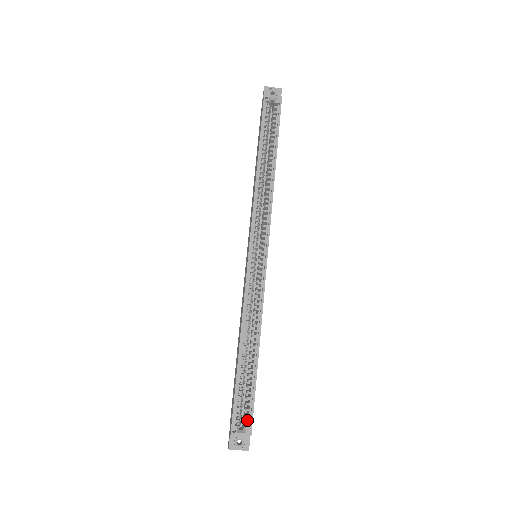
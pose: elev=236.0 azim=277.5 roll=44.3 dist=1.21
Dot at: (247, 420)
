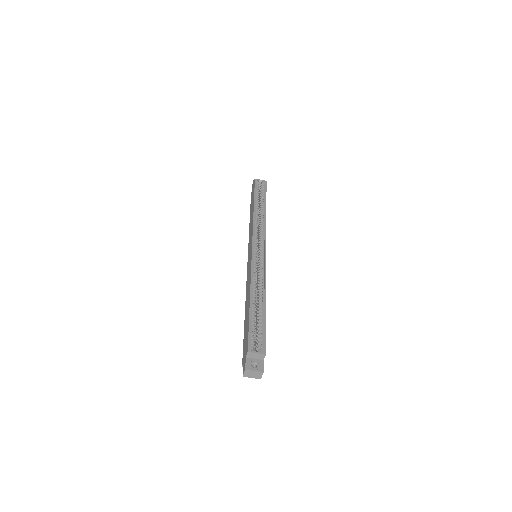
Dot at: (261, 345)
